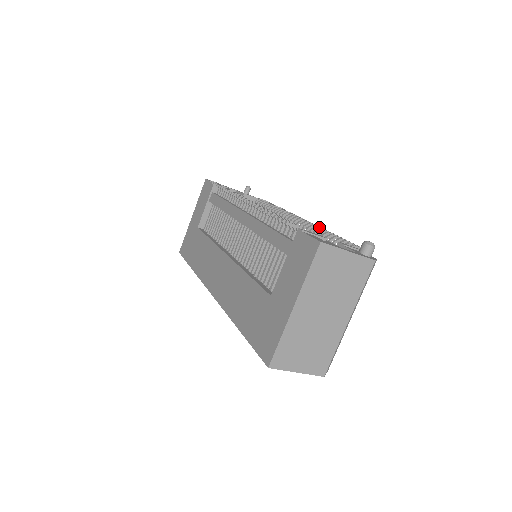
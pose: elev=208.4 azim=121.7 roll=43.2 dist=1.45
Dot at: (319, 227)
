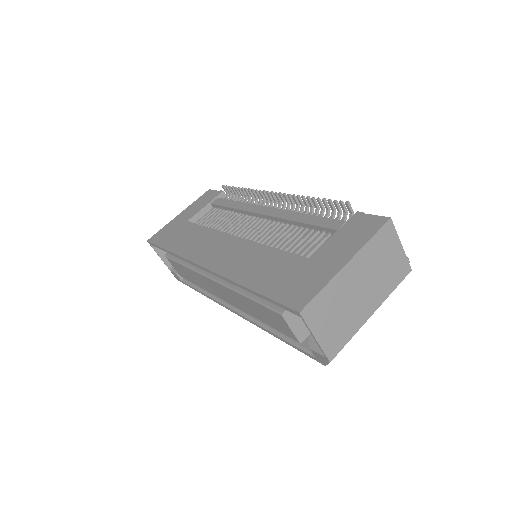
Dot at: occluded
